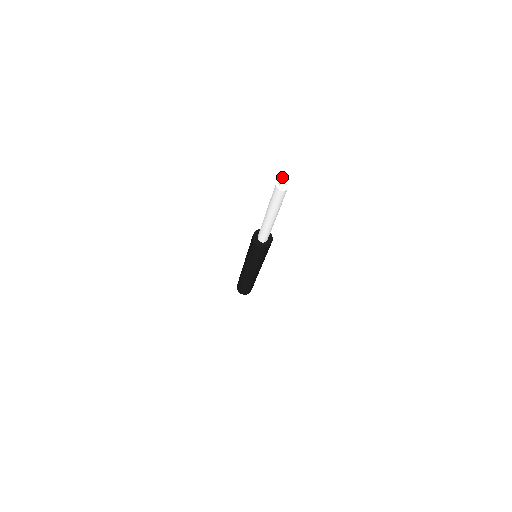
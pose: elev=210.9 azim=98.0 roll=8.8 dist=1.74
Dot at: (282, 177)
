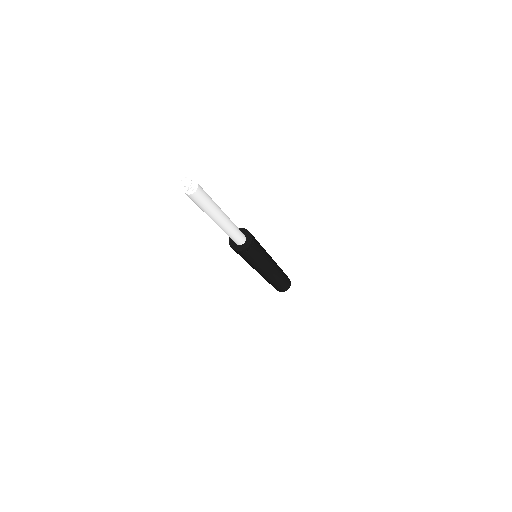
Dot at: (181, 180)
